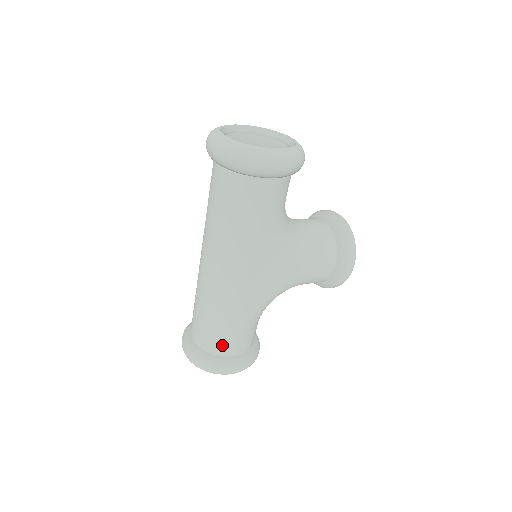
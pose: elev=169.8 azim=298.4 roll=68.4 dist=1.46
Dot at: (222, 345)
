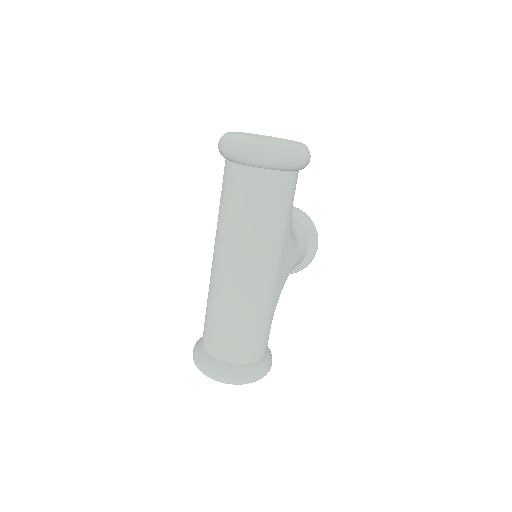
Dot at: (257, 349)
